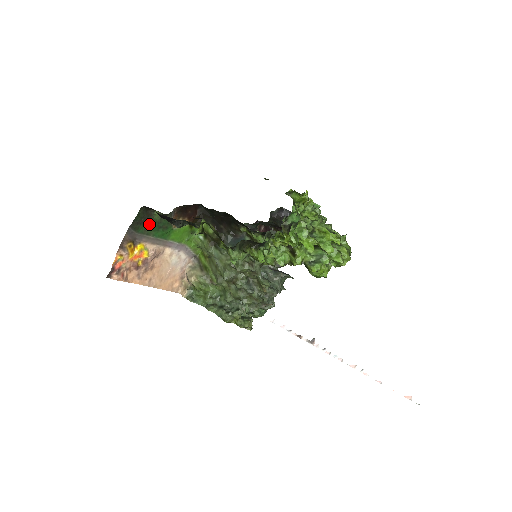
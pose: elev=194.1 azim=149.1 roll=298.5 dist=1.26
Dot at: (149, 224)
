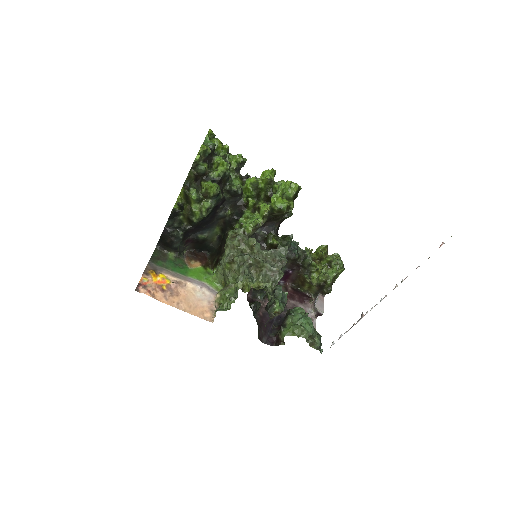
Dot at: (166, 261)
